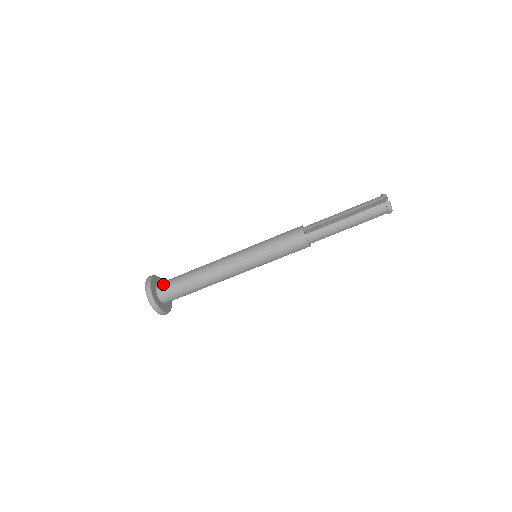
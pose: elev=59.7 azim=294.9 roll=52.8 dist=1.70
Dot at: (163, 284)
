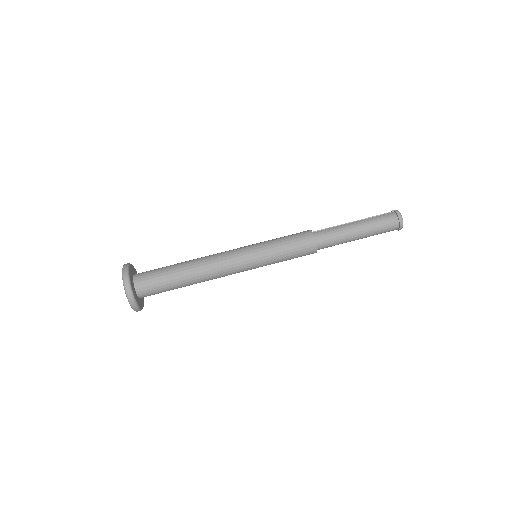
Dot at: occluded
